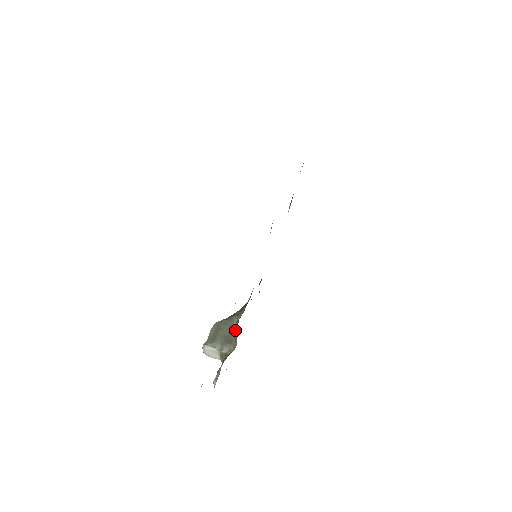
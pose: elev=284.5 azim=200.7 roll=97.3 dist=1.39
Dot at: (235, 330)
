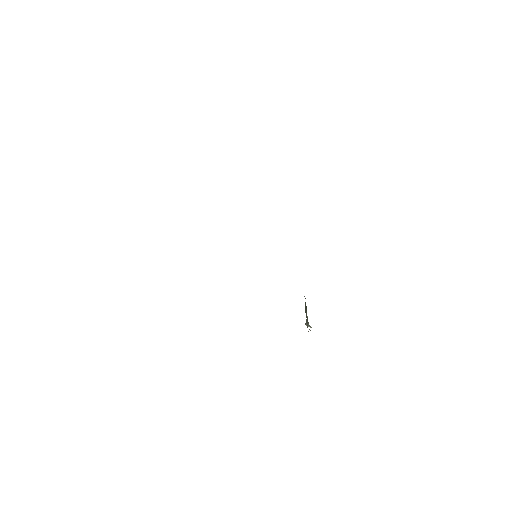
Dot at: occluded
